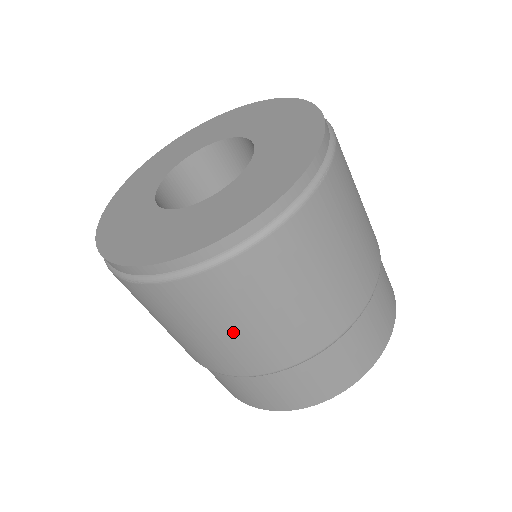
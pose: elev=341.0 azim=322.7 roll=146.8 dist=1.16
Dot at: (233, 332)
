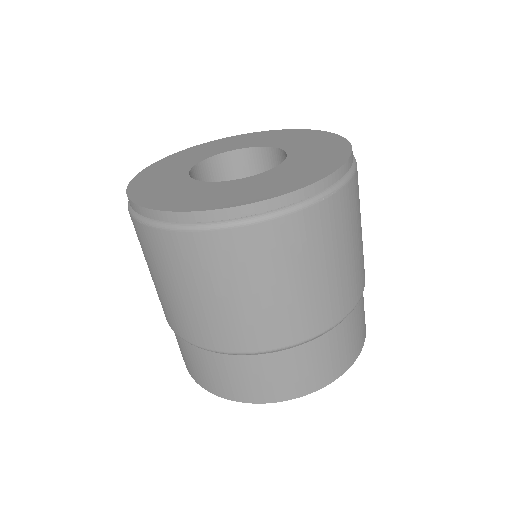
Dot at: (204, 298)
